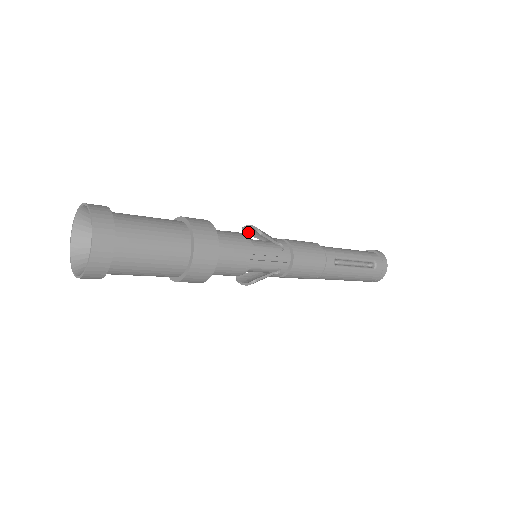
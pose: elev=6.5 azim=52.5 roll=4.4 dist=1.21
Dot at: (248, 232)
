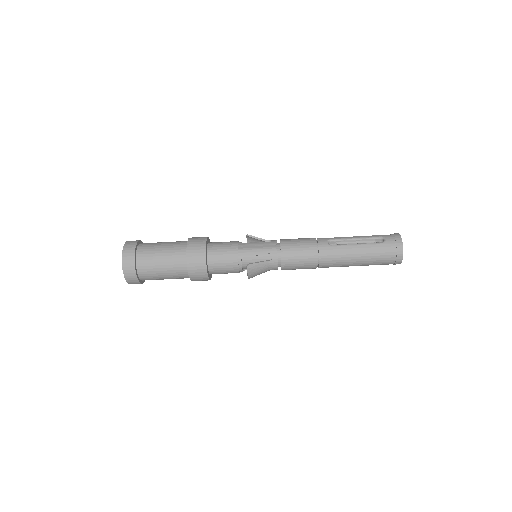
Dot at: occluded
